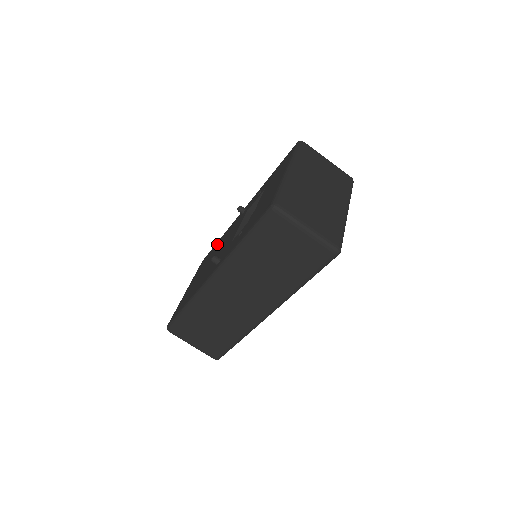
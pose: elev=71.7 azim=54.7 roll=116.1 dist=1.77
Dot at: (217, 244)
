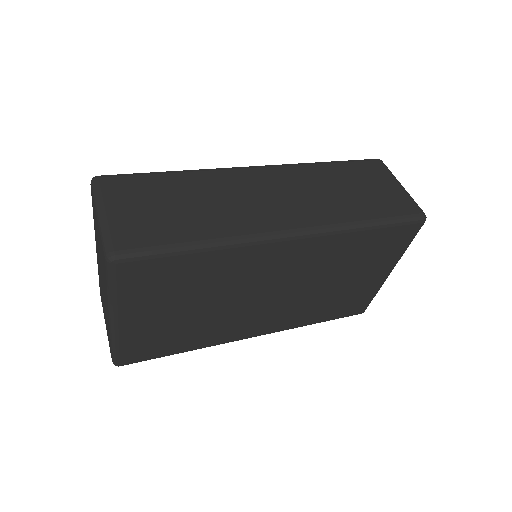
Dot at: occluded
